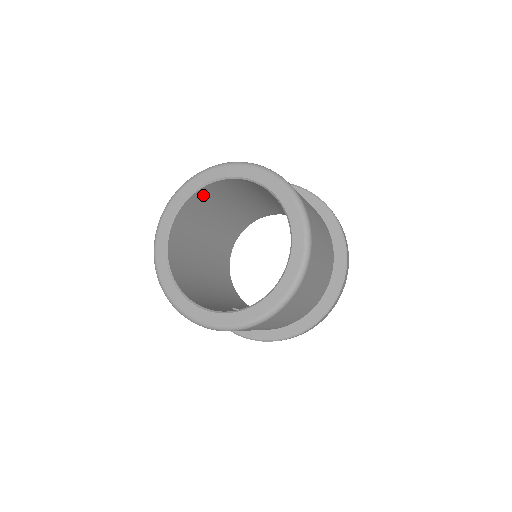
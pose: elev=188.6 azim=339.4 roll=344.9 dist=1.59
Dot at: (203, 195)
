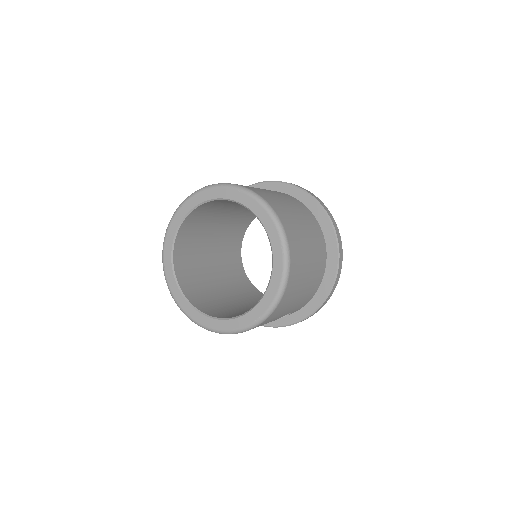
Dot at: (182, 241)
